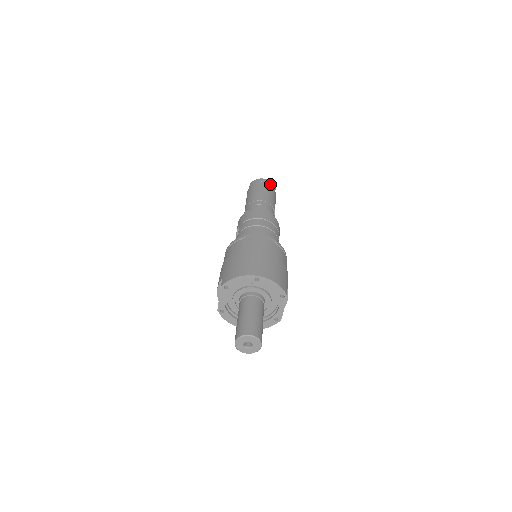
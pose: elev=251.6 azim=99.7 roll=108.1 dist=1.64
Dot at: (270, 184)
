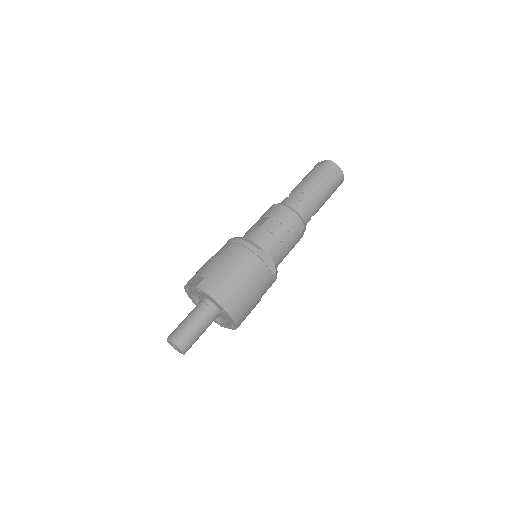
Dot at: (340, 180)
